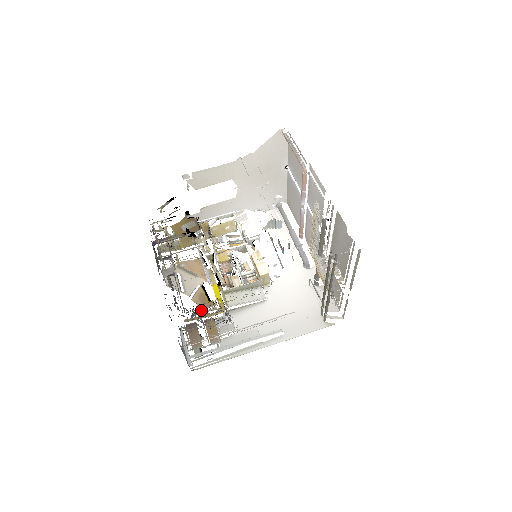
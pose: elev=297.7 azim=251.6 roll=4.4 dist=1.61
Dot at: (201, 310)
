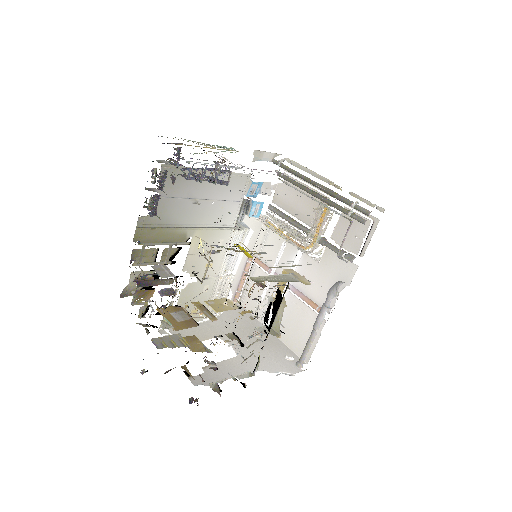
Dot at: (192, 175)
